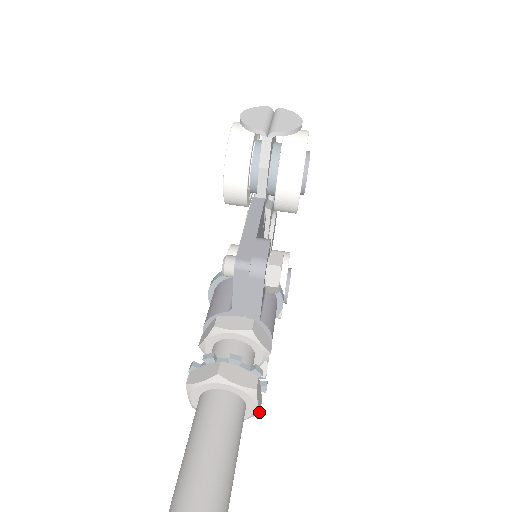
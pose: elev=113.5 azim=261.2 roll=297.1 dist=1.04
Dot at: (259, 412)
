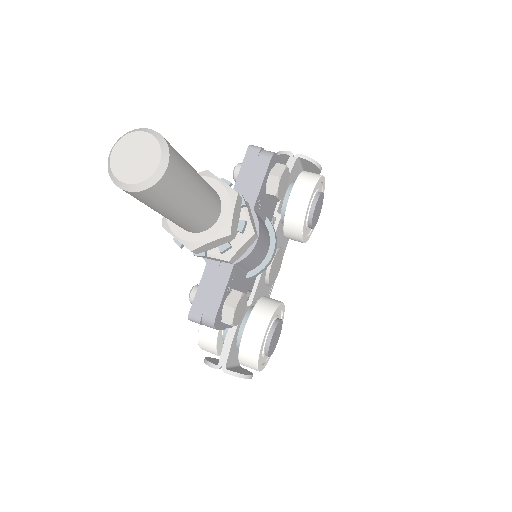
Dot at: (230, 232)
